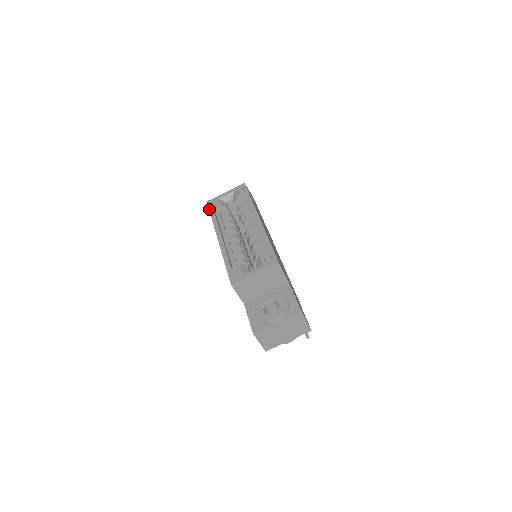
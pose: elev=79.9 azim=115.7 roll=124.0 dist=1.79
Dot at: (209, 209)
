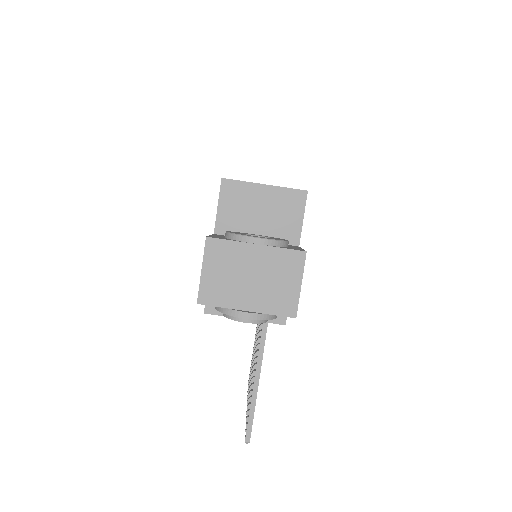
Dot at: occluded
